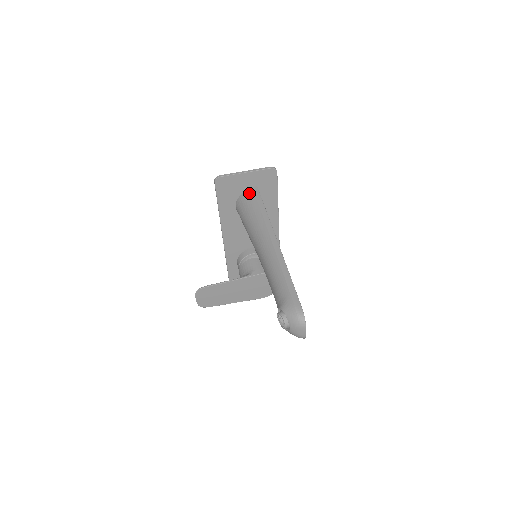
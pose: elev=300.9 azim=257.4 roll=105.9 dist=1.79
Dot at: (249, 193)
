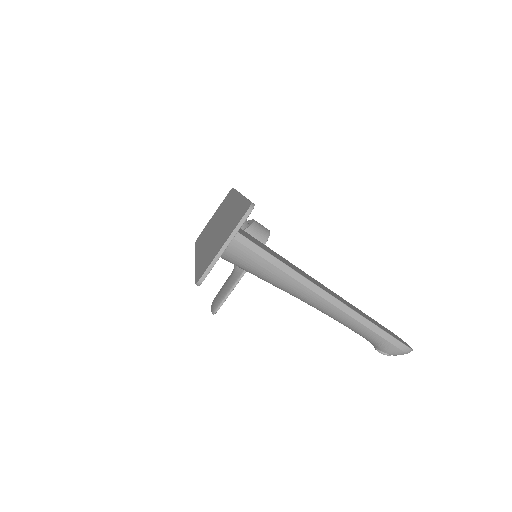
Dot at: (234, 247)
